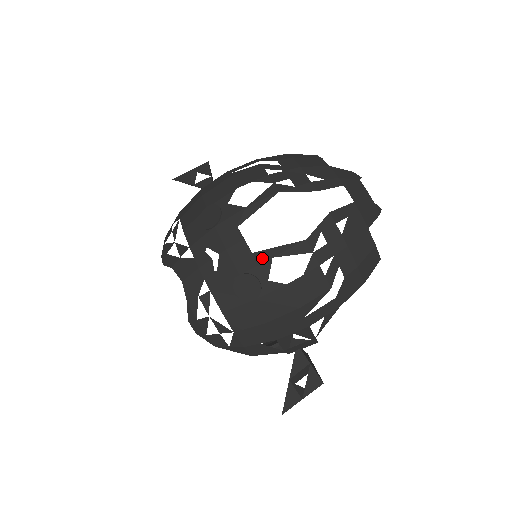
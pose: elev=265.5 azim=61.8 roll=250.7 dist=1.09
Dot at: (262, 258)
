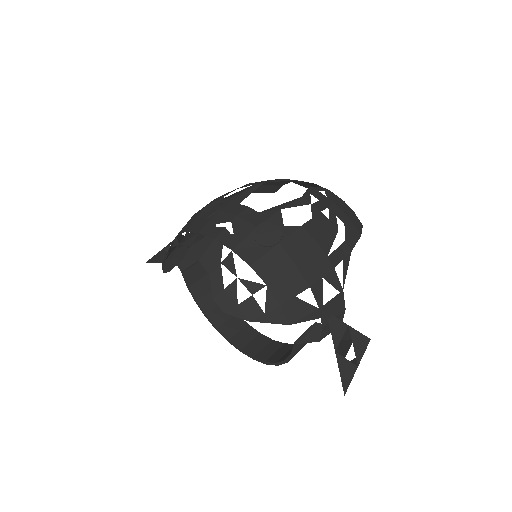
Dot at: (272, 212)
